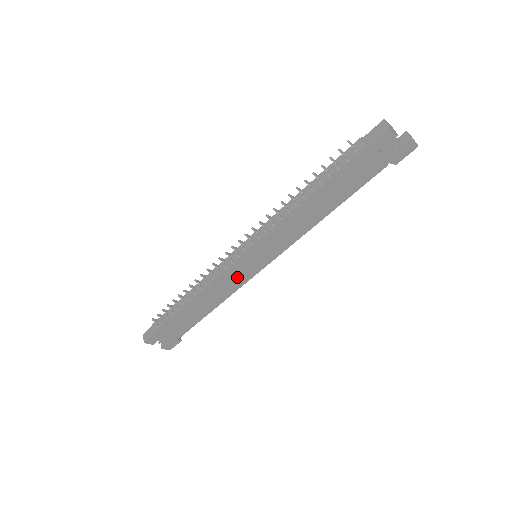
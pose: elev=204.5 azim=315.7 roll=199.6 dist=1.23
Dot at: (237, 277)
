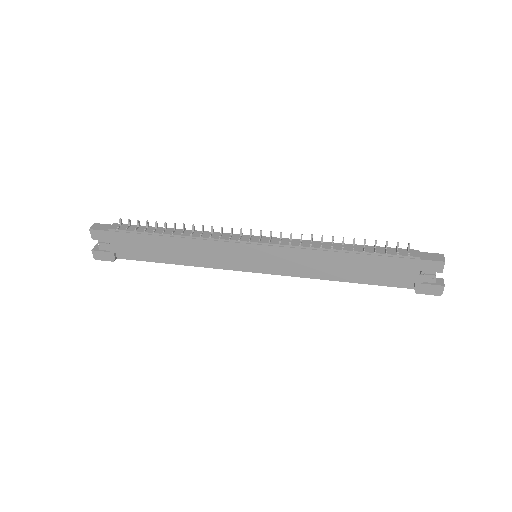
Dot at: (225, 256)
